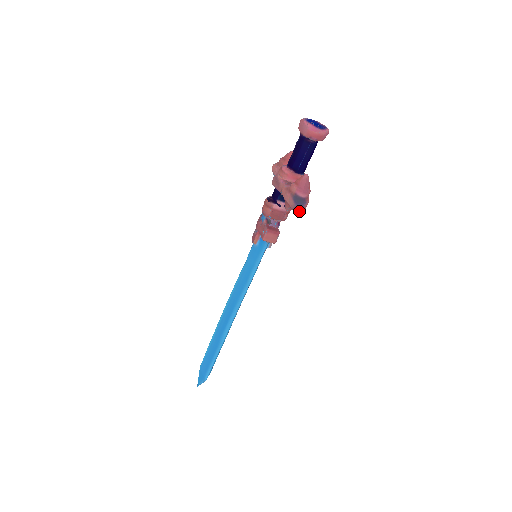
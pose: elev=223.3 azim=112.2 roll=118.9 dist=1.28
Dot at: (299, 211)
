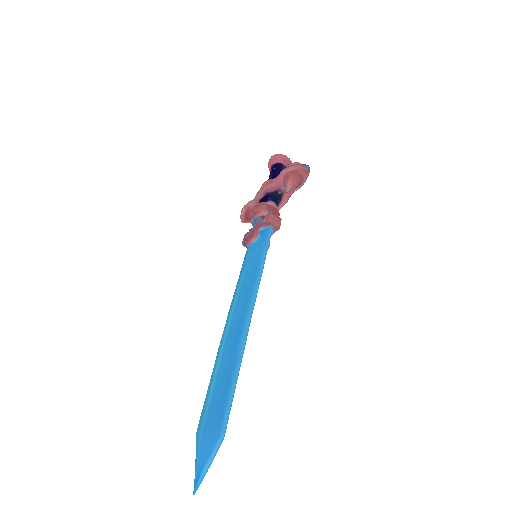
Dot at: (309, 167)
